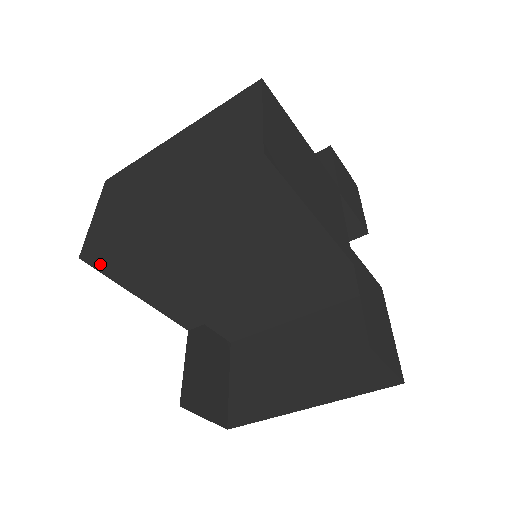
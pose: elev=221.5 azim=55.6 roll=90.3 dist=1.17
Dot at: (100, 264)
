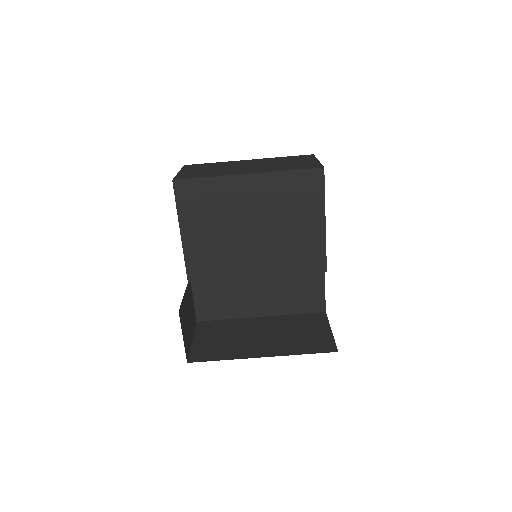
Dot at: (181, 192)
